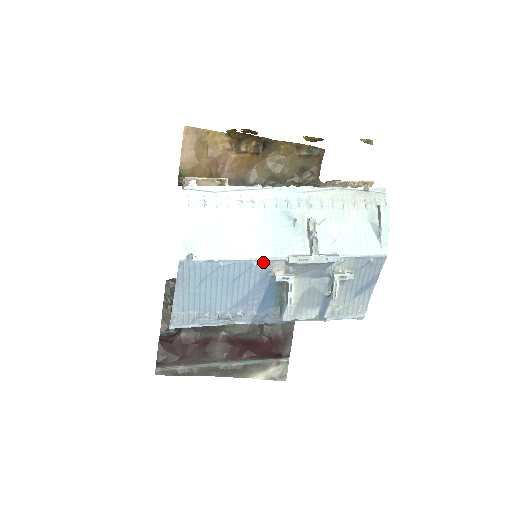
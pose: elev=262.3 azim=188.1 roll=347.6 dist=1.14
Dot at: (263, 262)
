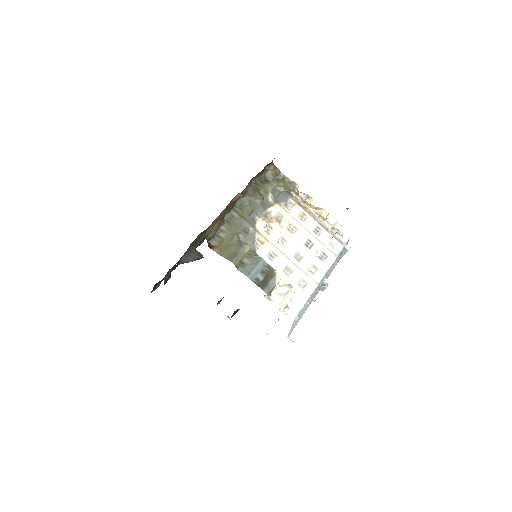
Dot at: occluded
